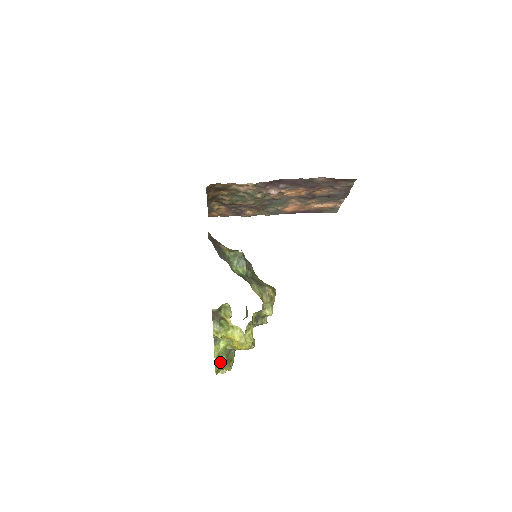
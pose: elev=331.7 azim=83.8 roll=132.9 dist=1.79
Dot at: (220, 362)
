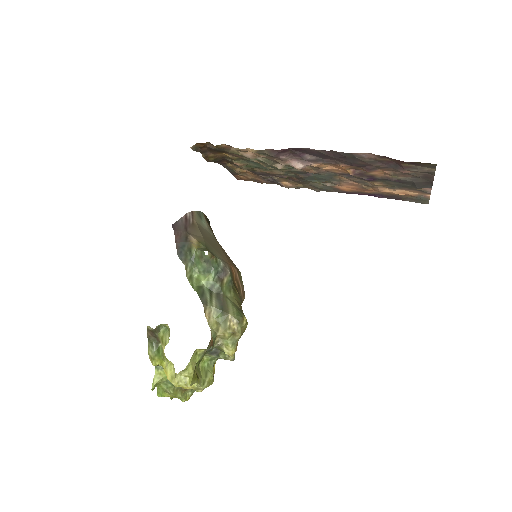
Dot at: (165, 390)
